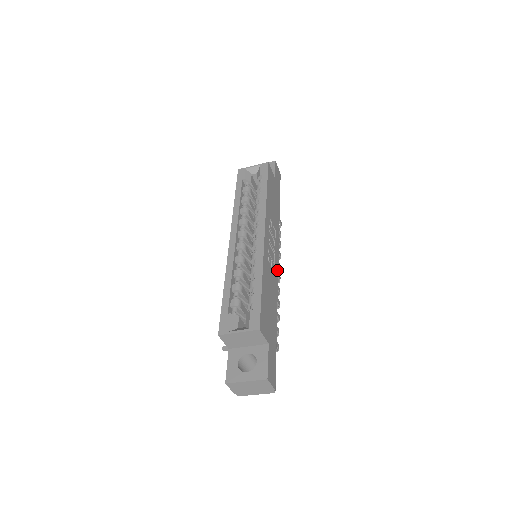
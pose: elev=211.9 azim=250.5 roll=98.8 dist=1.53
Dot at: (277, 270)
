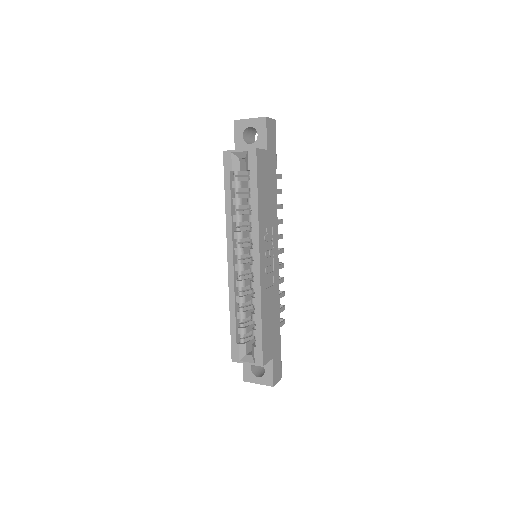
Dot at: (277, 269)
